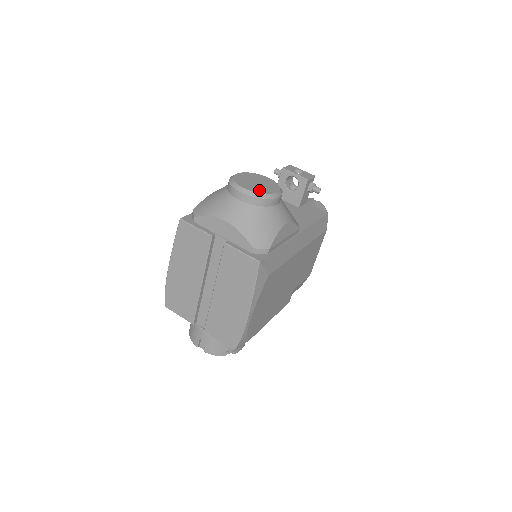
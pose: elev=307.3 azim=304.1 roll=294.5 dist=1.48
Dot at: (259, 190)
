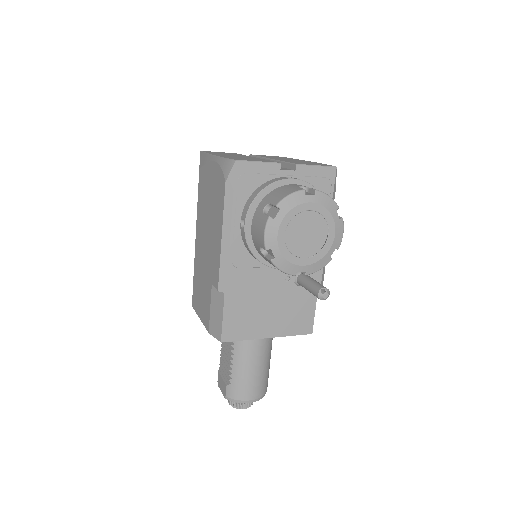
Dot at: occluded
